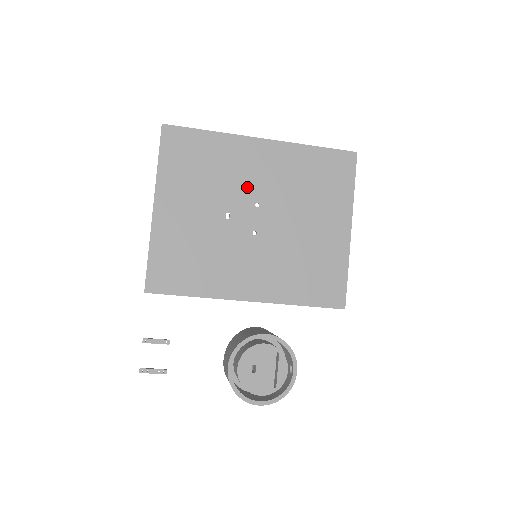
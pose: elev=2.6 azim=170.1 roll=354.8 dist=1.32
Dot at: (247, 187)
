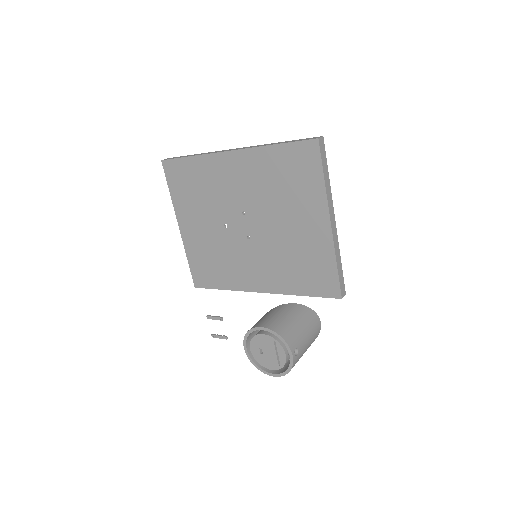
Dot at: (232, 199)
